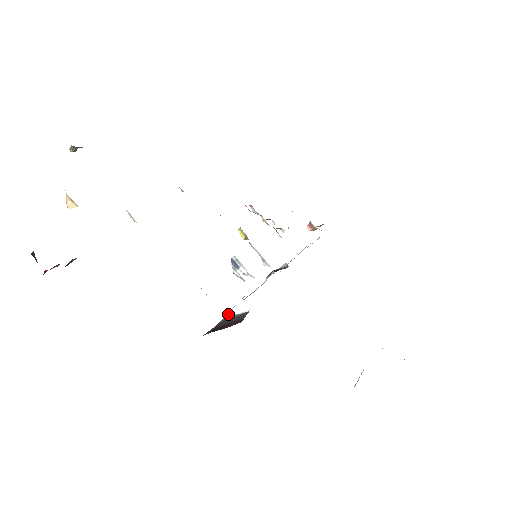
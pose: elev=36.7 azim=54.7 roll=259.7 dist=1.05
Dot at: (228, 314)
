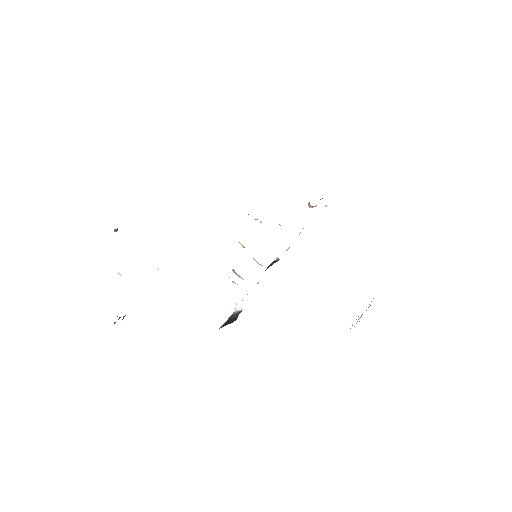
Dot at: (234, 310)
